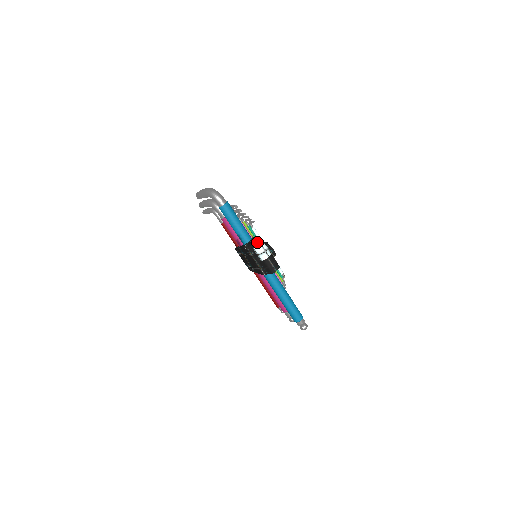
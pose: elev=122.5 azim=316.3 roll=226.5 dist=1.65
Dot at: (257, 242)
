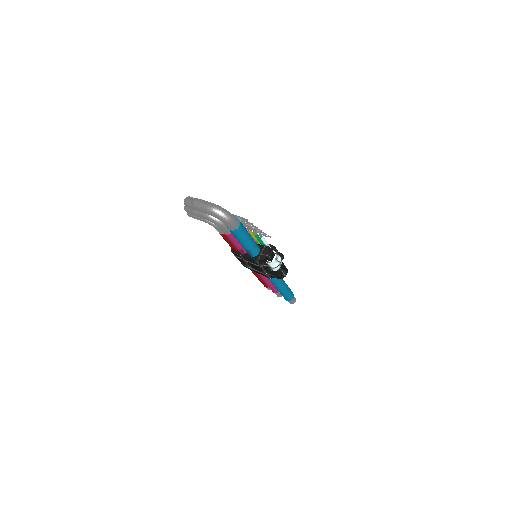
Dot at: (271, 257)
